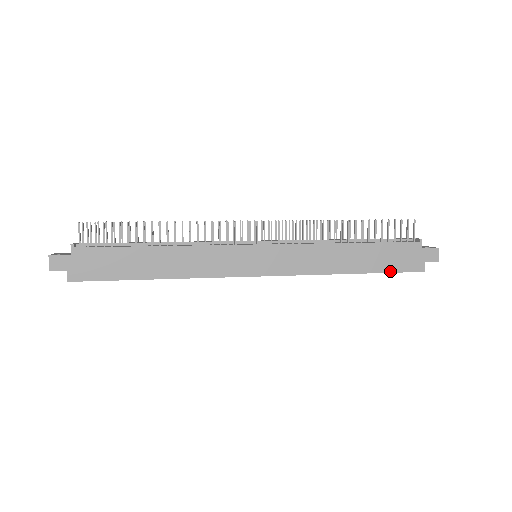
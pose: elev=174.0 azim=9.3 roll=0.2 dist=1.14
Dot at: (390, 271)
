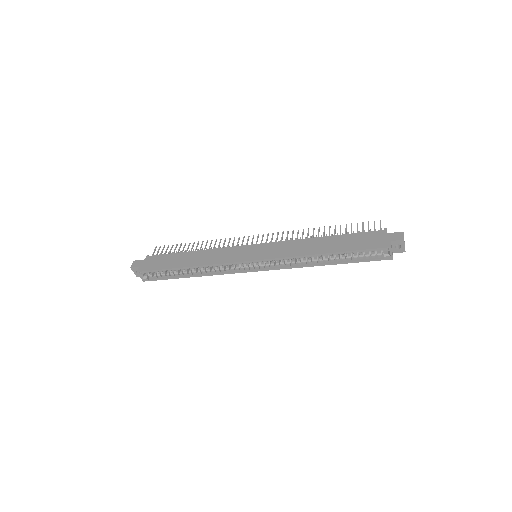
Dot at: (358, 249)
